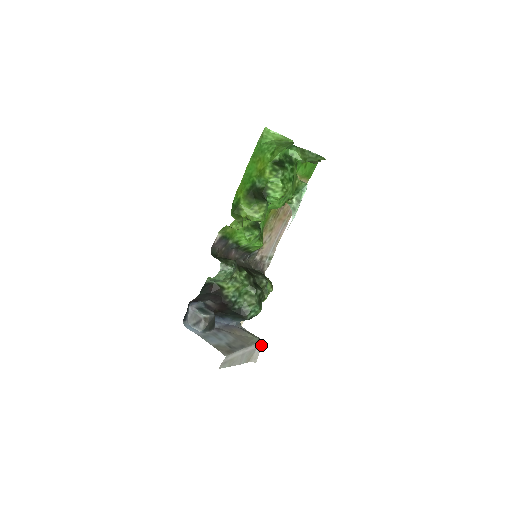
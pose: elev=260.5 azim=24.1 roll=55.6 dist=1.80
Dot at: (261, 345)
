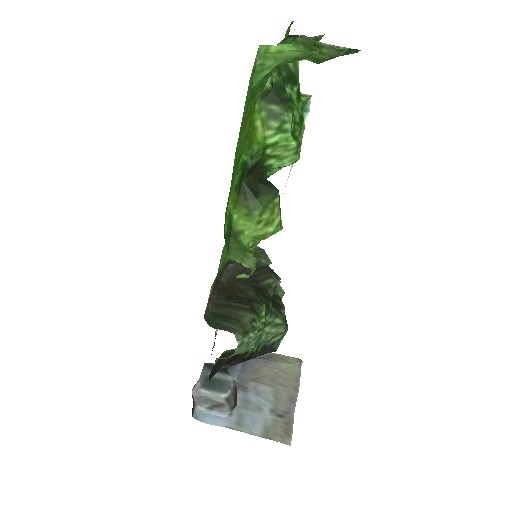
Dot at: (301, 365)
